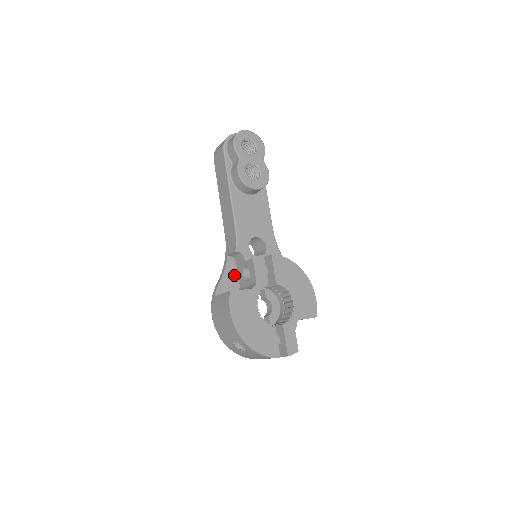
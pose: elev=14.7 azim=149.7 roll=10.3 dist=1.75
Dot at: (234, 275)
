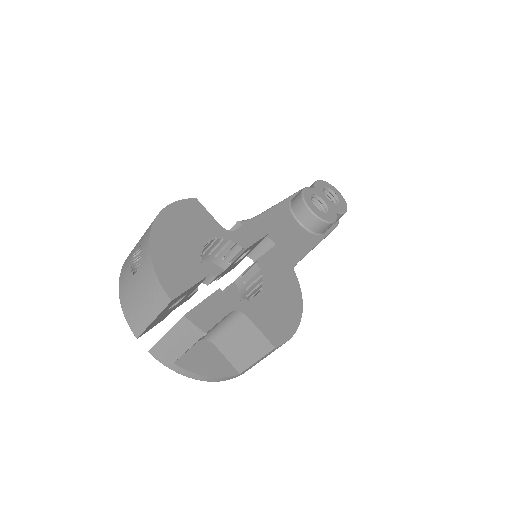
Dot at: occluded
